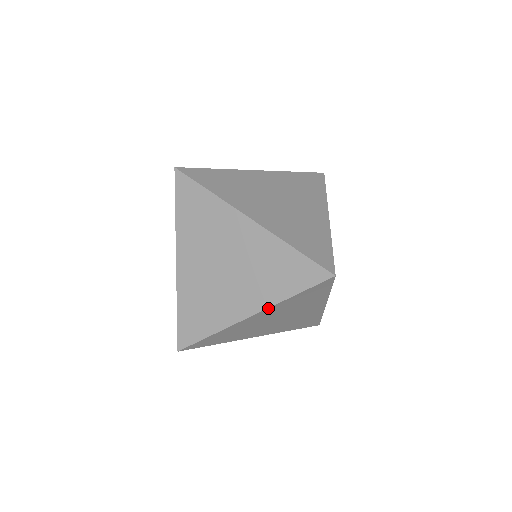
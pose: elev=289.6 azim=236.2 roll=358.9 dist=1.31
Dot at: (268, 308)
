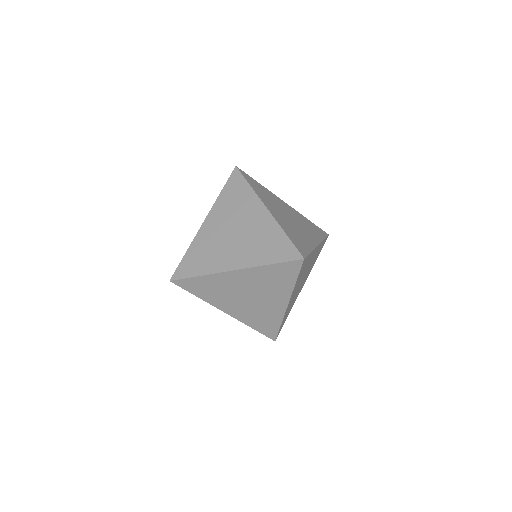
Dot at: (291, 295)
